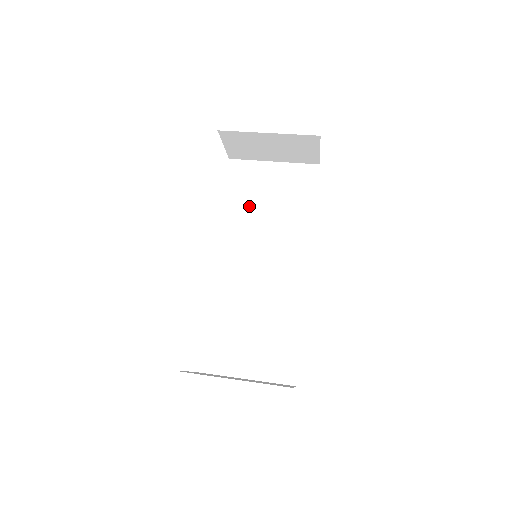
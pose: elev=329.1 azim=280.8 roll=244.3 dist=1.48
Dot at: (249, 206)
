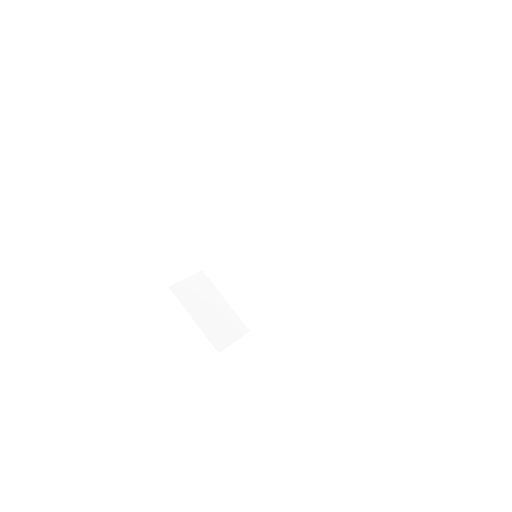
Dot at: (291, 198)
